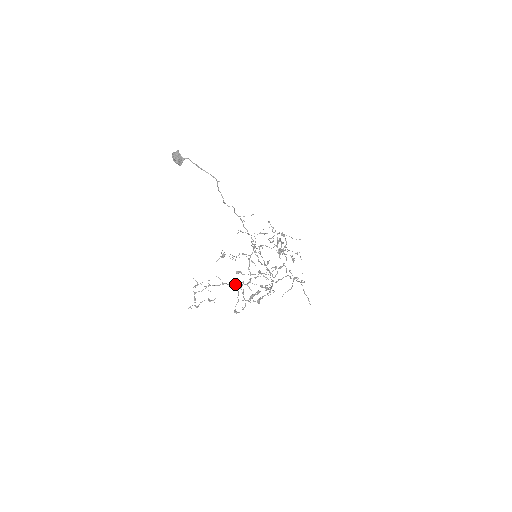
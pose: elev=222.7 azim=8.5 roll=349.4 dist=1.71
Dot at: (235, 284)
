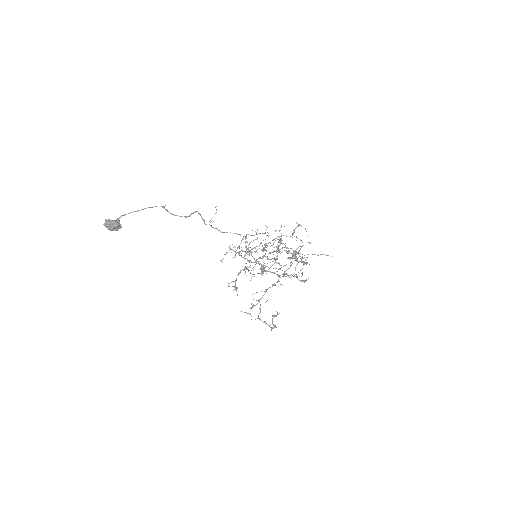
Dot at: (273, 284)
